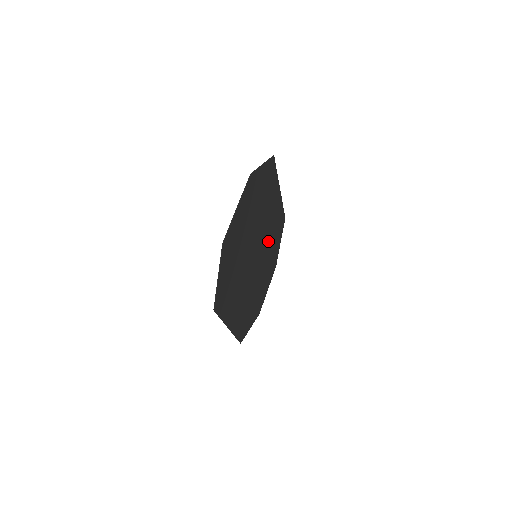
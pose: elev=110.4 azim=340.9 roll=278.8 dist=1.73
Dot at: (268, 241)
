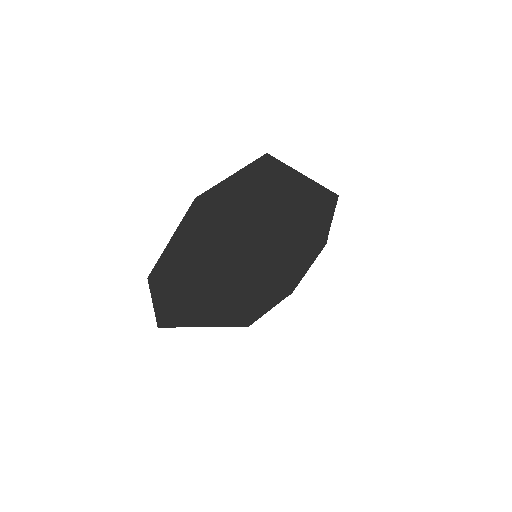
Dot at: (289, 232)
